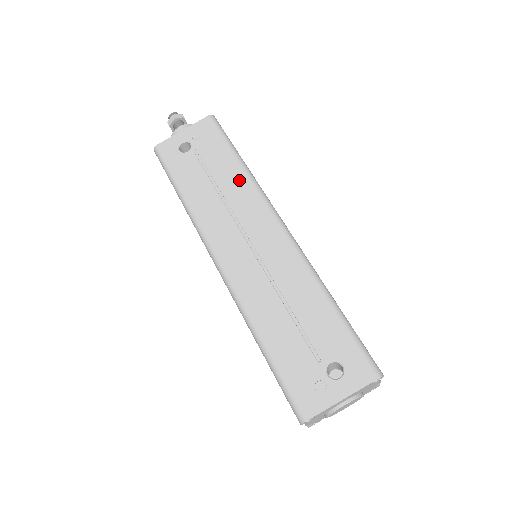
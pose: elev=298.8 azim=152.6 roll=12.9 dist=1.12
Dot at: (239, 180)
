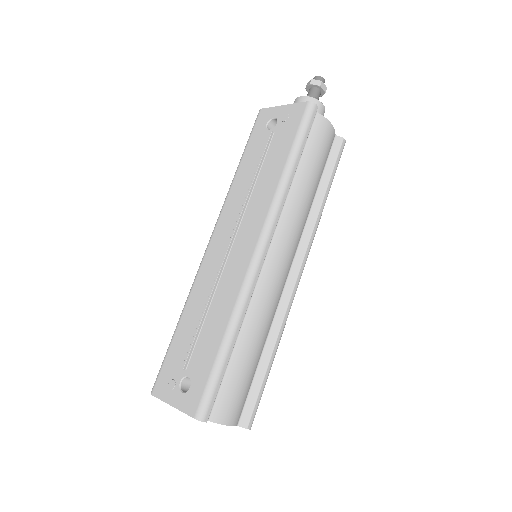
Dot at: (271, 183)
